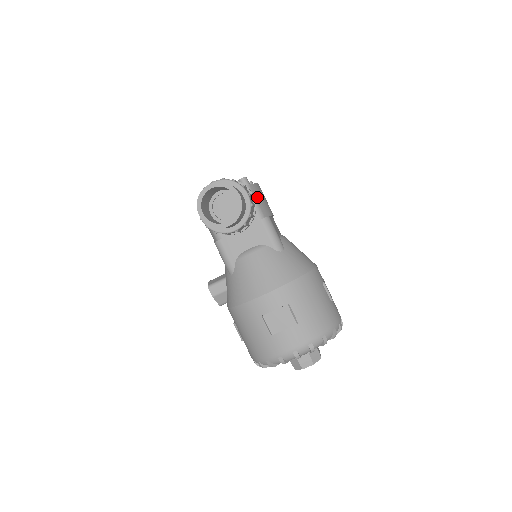
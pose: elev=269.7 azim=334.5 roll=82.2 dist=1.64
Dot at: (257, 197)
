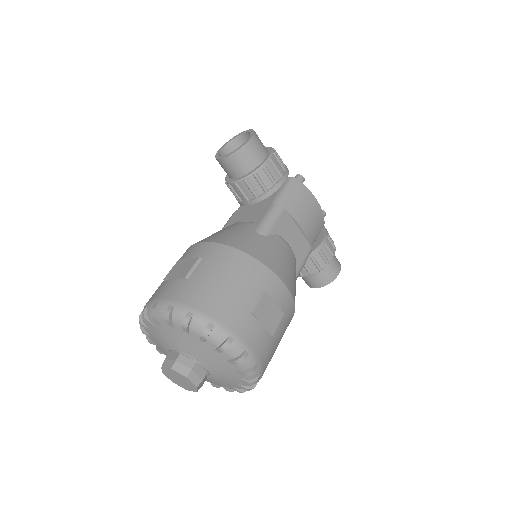
Dot at: (293, 191)
